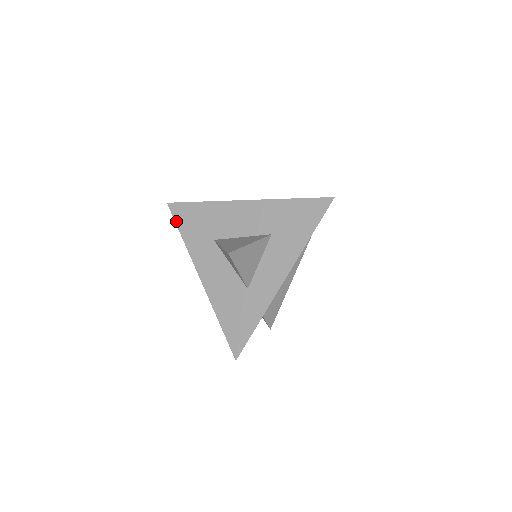
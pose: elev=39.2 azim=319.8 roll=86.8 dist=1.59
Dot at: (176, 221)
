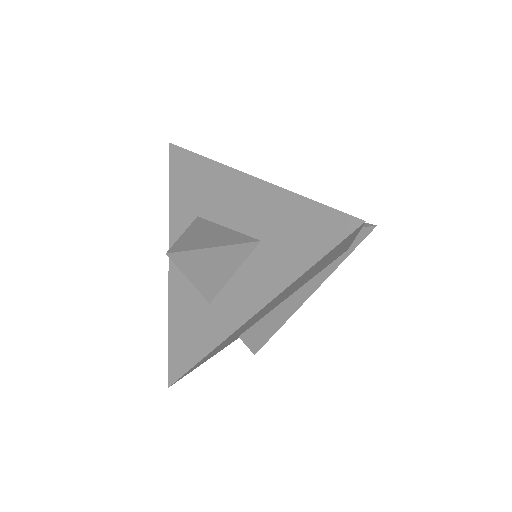
Dot at: (170, 172)
